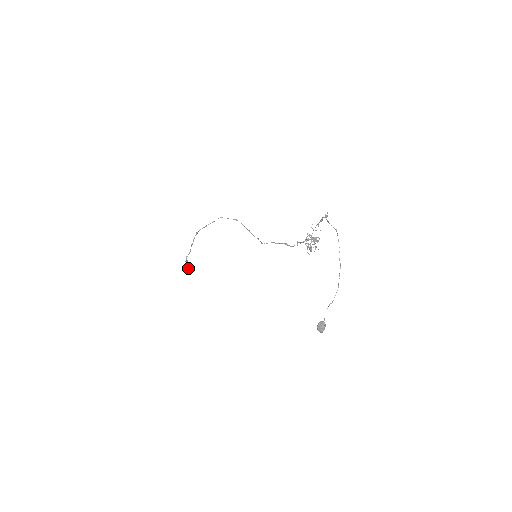
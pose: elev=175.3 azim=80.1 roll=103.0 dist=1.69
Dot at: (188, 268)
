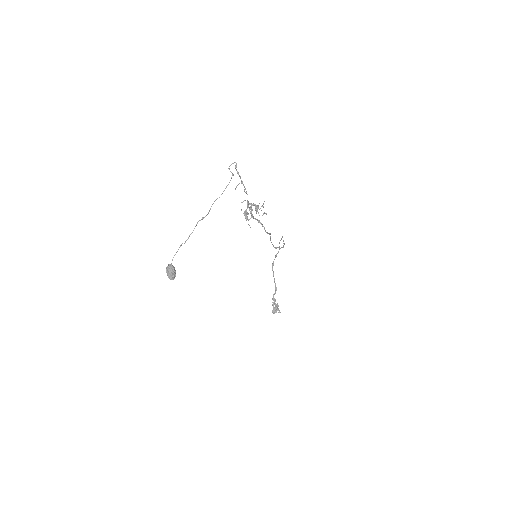
Dot at: (277, 308)
